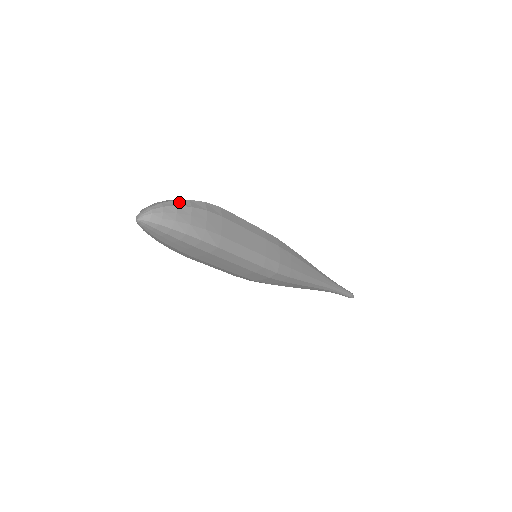
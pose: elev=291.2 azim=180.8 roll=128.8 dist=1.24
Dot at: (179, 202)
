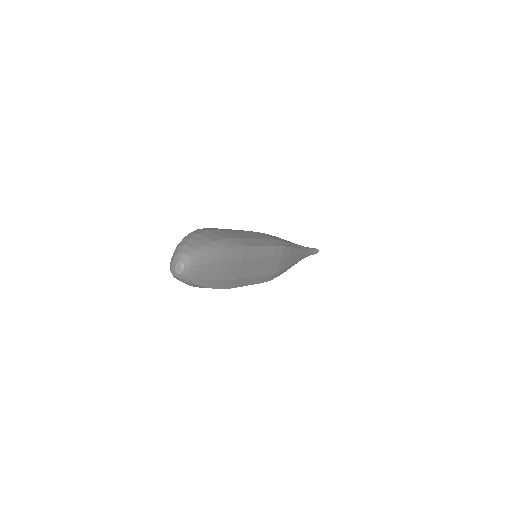
Dot at: (187, 238)
